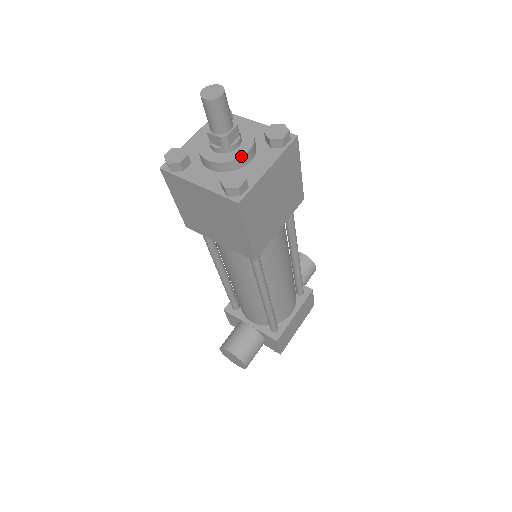
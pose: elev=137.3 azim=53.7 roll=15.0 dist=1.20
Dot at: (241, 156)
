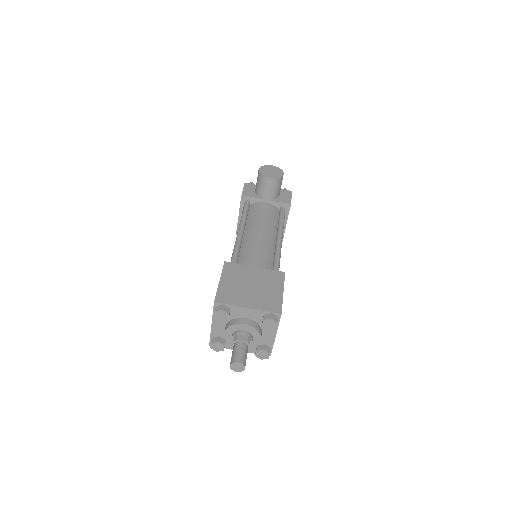
Dot at: occluded
